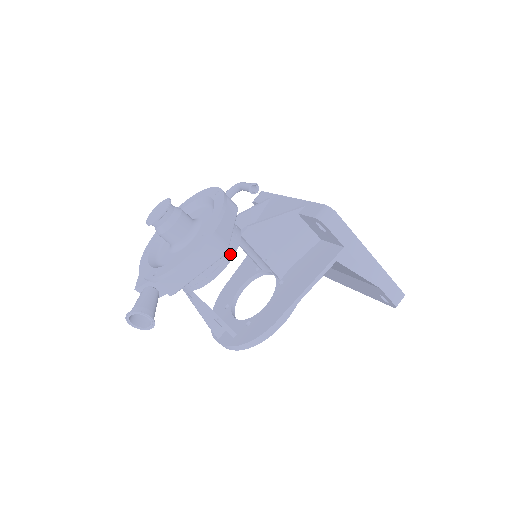
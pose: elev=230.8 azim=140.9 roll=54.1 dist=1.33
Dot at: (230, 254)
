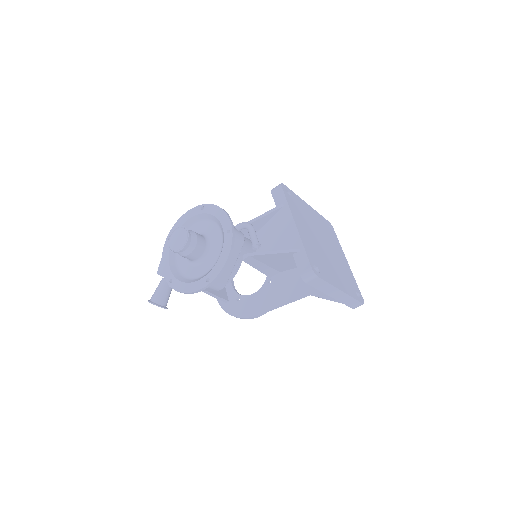
Dot at: occluded
